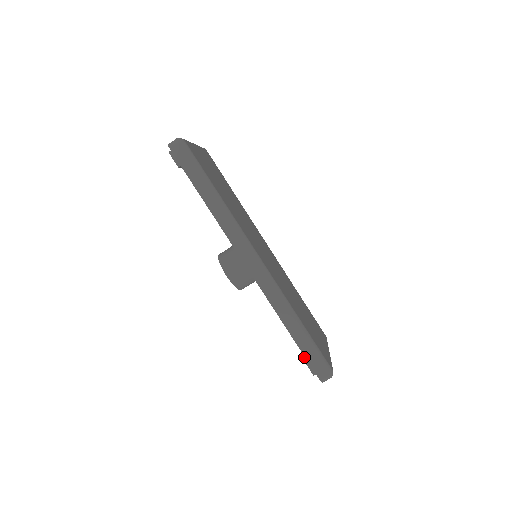
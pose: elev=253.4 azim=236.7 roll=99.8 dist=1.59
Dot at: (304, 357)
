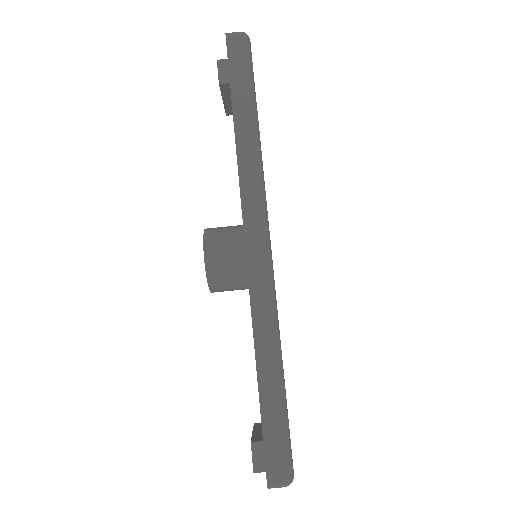
Dot at: (252, 436)
